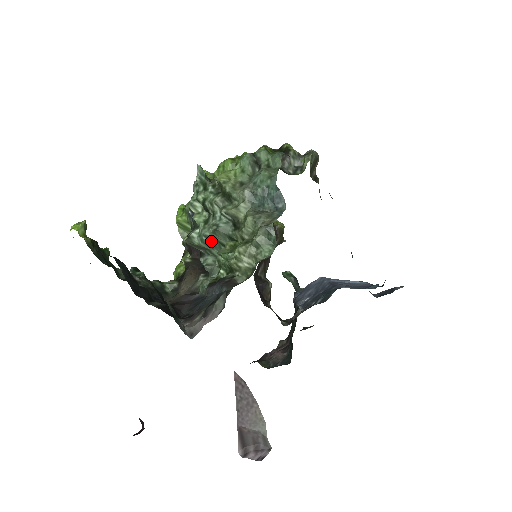
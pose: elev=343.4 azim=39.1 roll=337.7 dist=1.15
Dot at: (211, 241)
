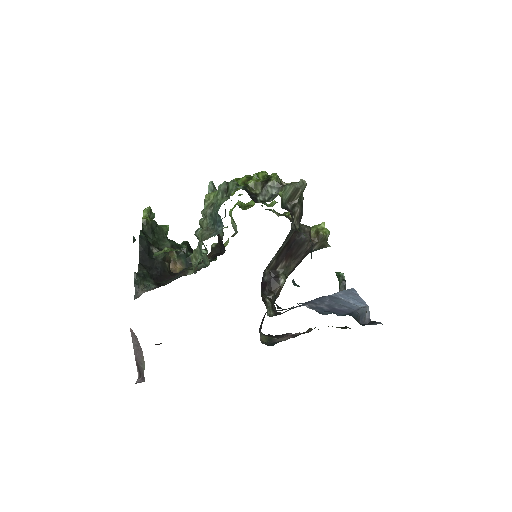
Dot at: occluded
